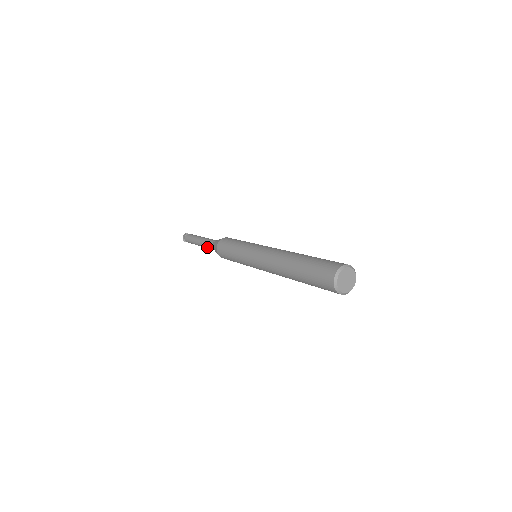
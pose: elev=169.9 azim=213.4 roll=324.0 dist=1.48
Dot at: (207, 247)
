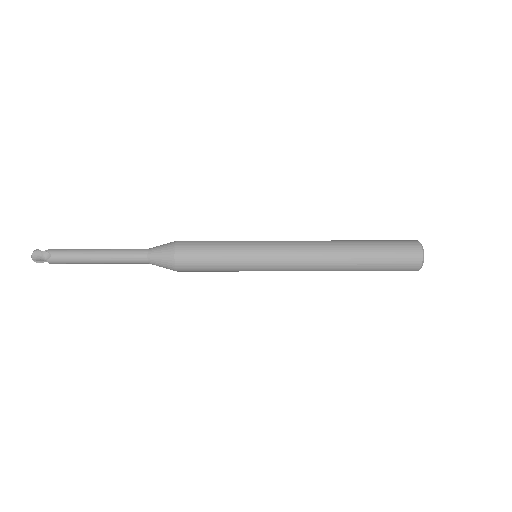
Dot at: occluded
